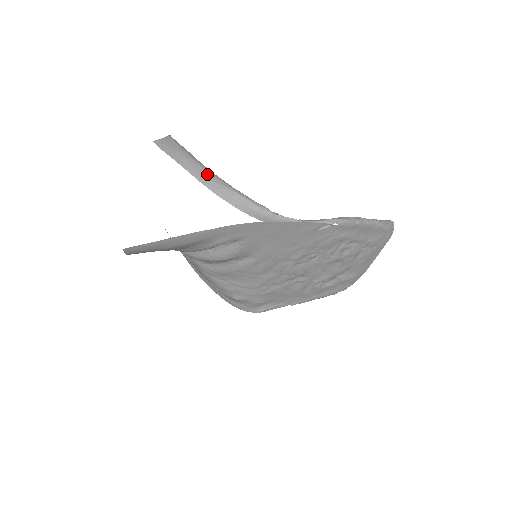
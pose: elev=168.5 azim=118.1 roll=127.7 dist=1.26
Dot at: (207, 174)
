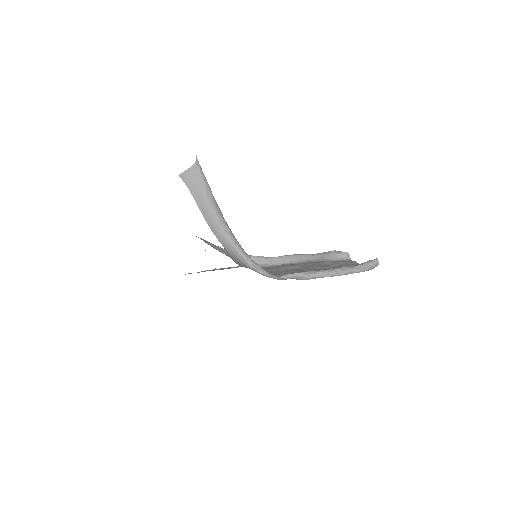
Dot at: (216, 224)
